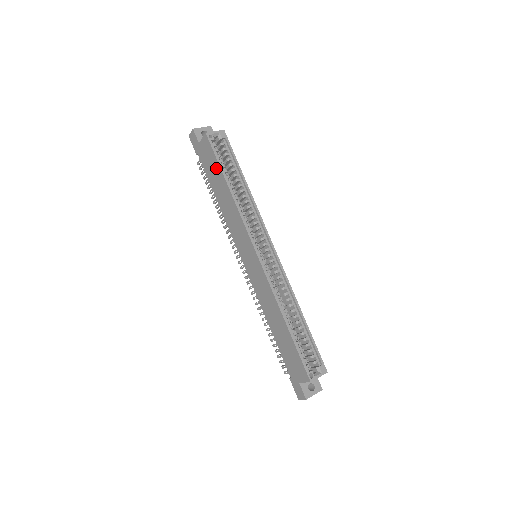
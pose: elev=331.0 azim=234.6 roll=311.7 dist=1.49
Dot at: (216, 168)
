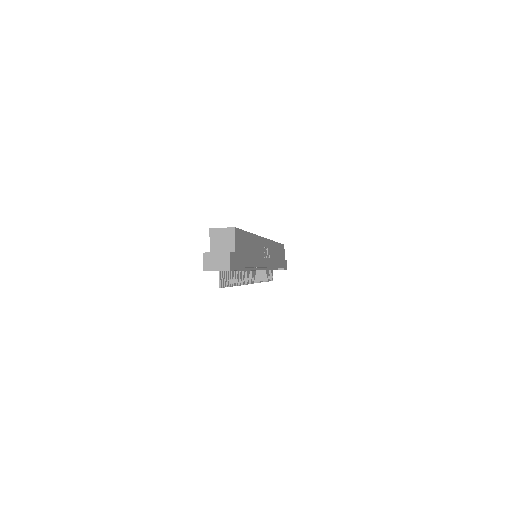
Dot at: occluded
